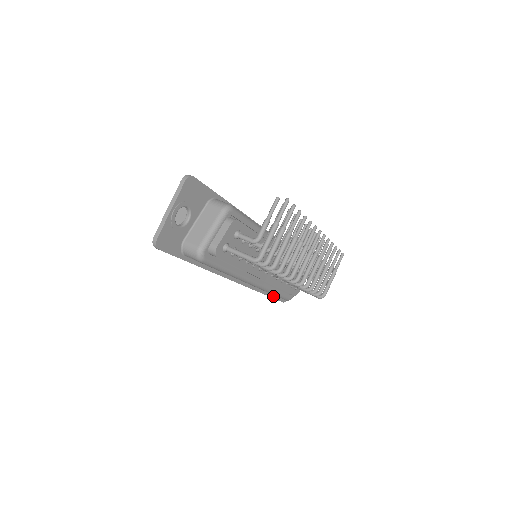
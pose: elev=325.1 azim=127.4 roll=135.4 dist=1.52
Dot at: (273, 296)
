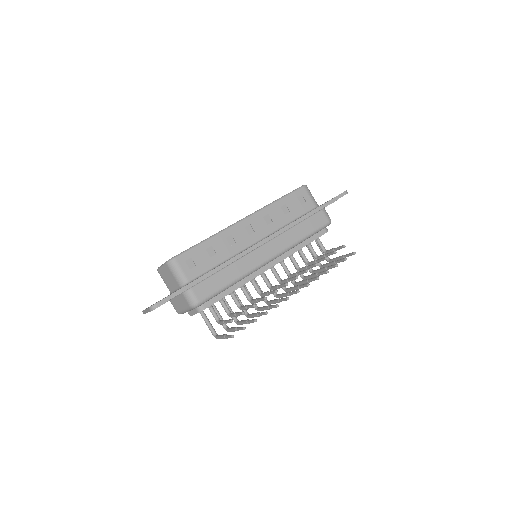
Dot at: occluded
